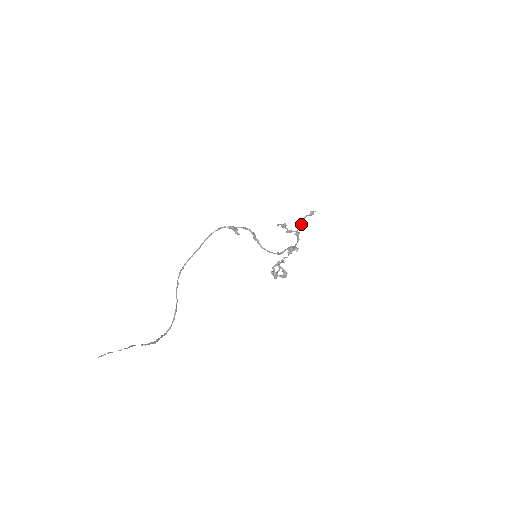
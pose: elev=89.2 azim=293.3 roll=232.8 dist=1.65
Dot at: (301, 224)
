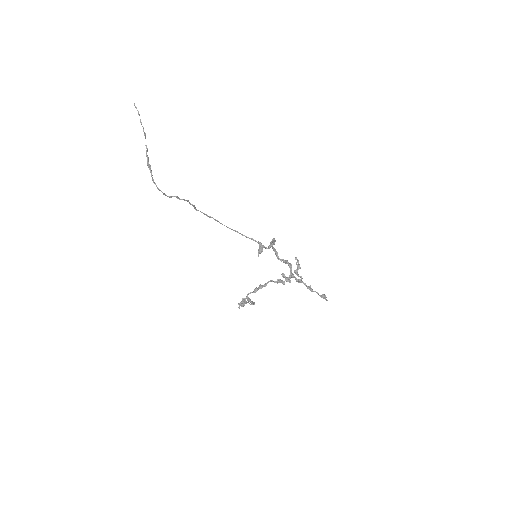
Dot at: (309, 287)
